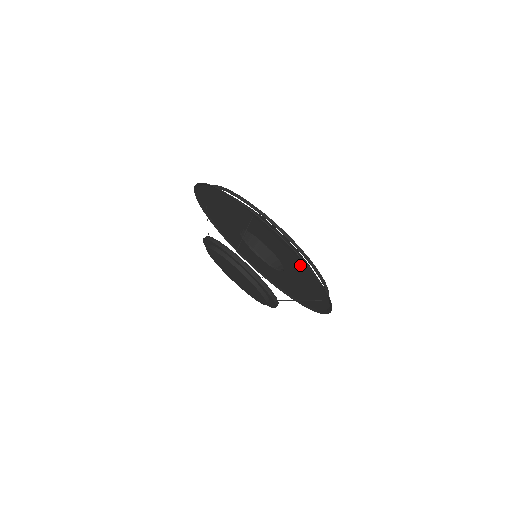
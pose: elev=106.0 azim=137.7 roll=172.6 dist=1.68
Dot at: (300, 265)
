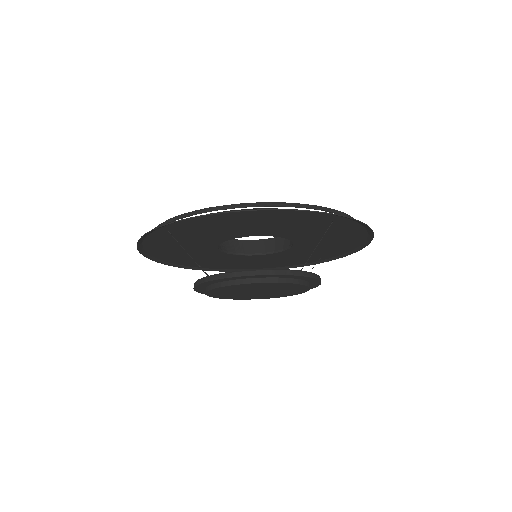
Dot at: (250, 219)
